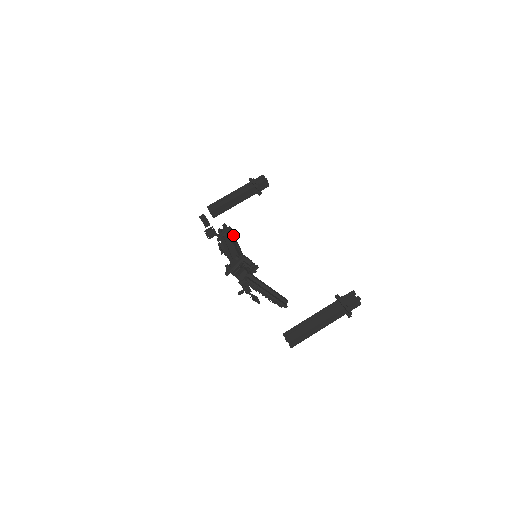
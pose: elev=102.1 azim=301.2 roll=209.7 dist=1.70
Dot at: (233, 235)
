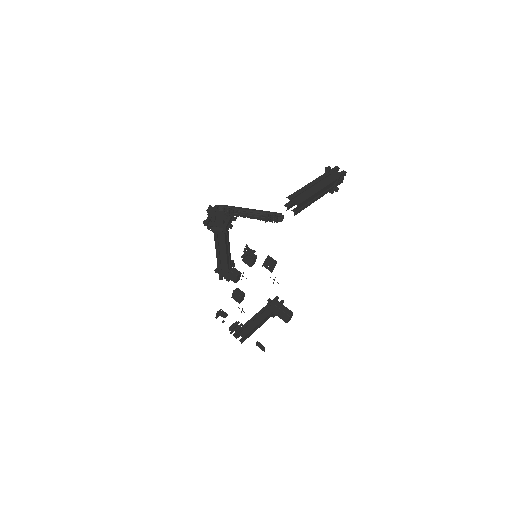
Dot at: occluded
